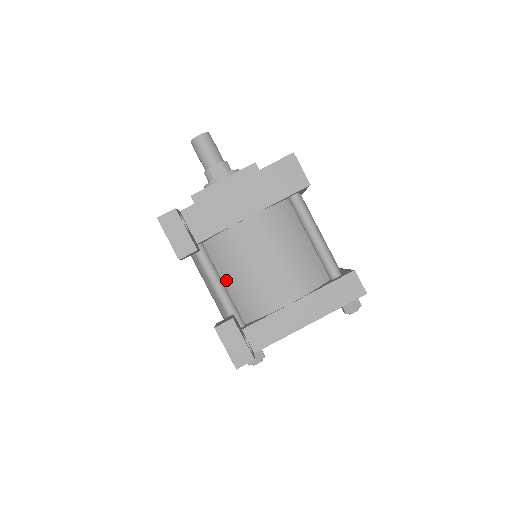
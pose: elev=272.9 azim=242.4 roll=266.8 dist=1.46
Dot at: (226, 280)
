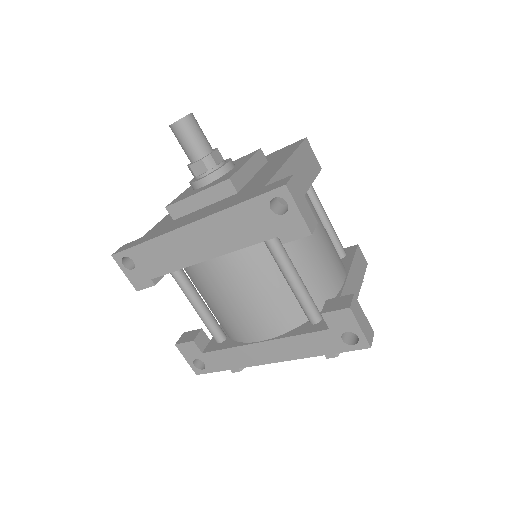
Dot at: occluded
